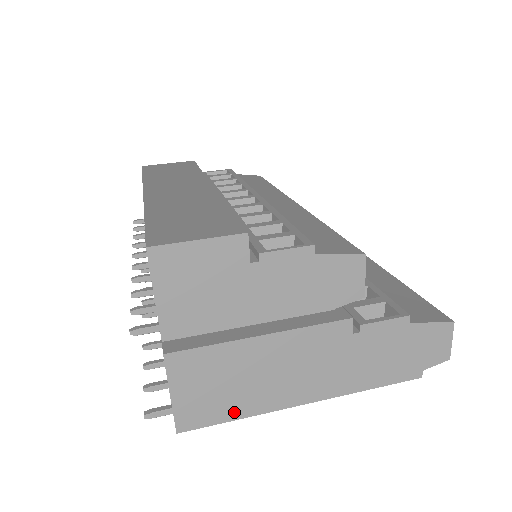
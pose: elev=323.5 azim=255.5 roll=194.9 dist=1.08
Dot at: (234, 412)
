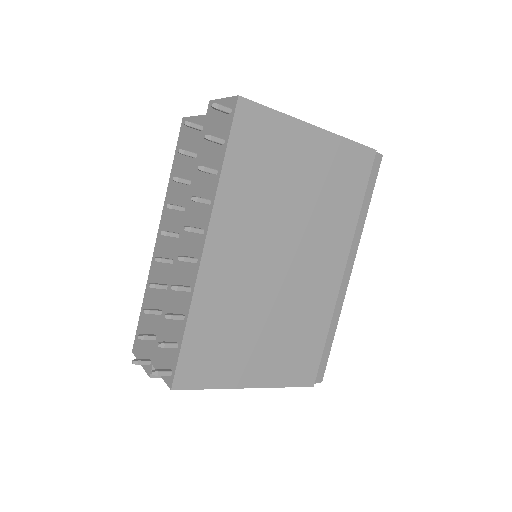
Dot at: (270, 110)
